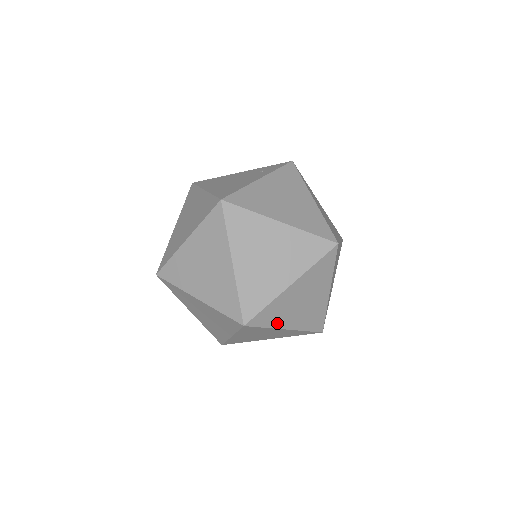
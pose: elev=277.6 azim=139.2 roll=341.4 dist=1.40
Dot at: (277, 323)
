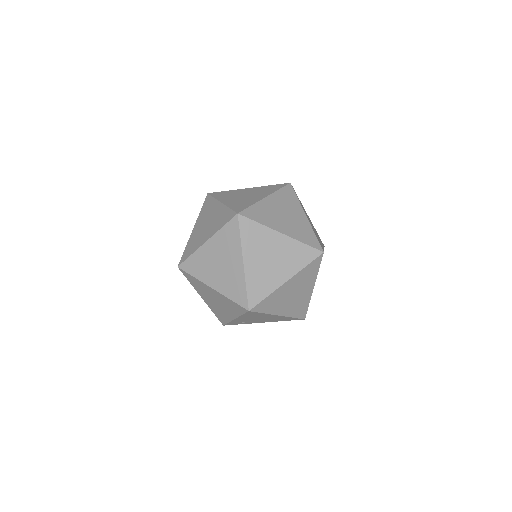
Dot at: (202, 277)
